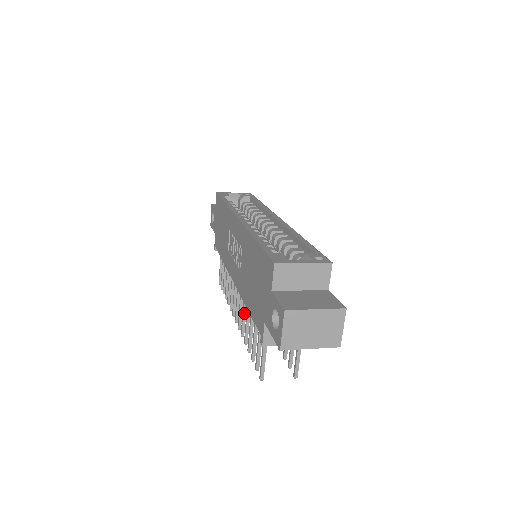
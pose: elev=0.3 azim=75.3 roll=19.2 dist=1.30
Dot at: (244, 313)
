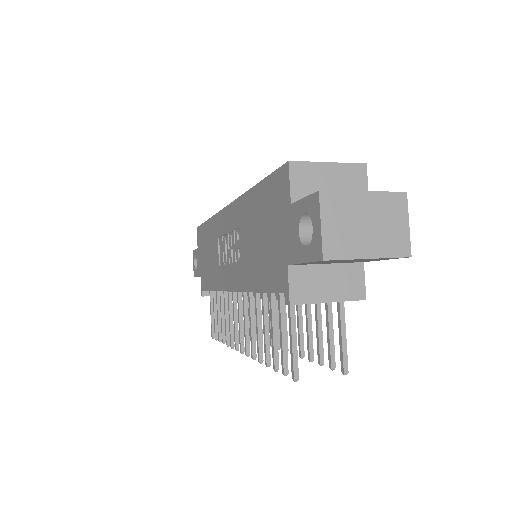
Dot at: (252, 322)
